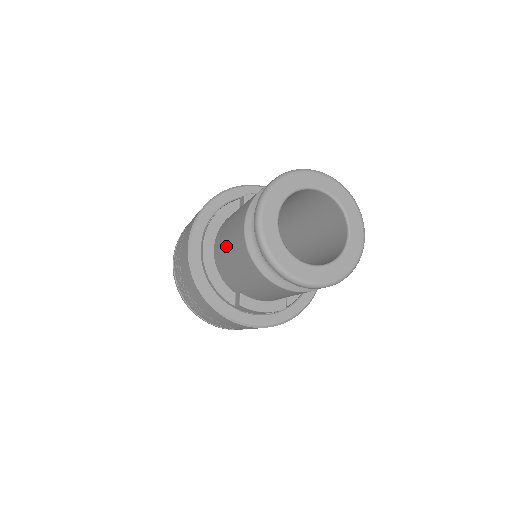
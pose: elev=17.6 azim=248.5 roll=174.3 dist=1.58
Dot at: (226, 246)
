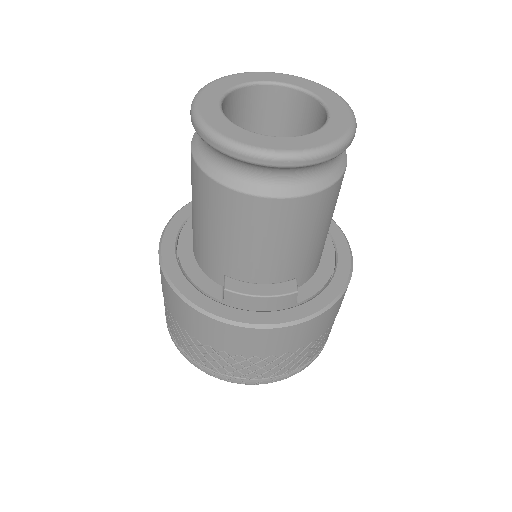
Dot at: occluded
